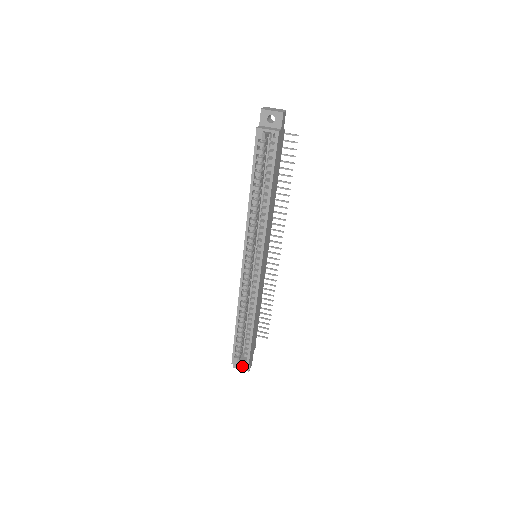
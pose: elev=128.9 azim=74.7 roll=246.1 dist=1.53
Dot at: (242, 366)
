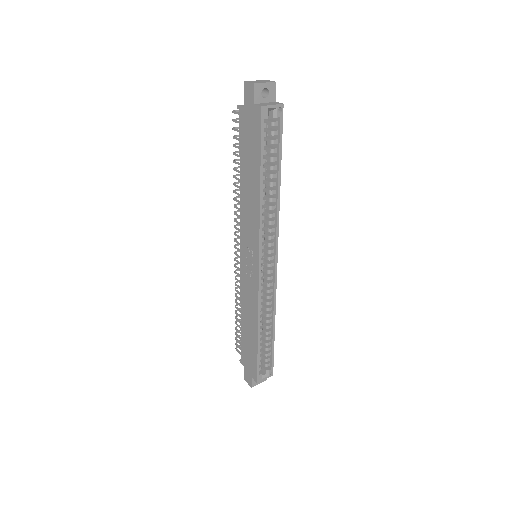
Dot at: occluded
